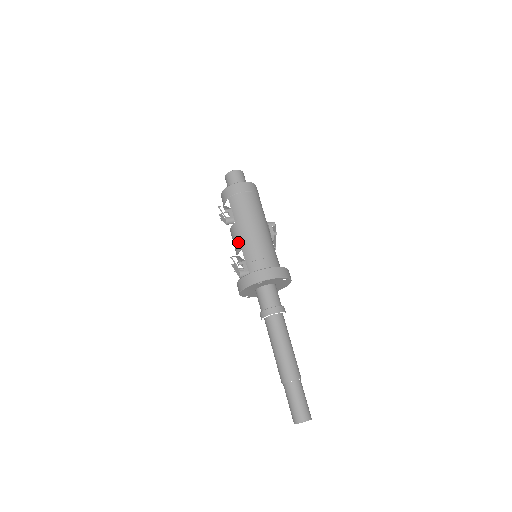
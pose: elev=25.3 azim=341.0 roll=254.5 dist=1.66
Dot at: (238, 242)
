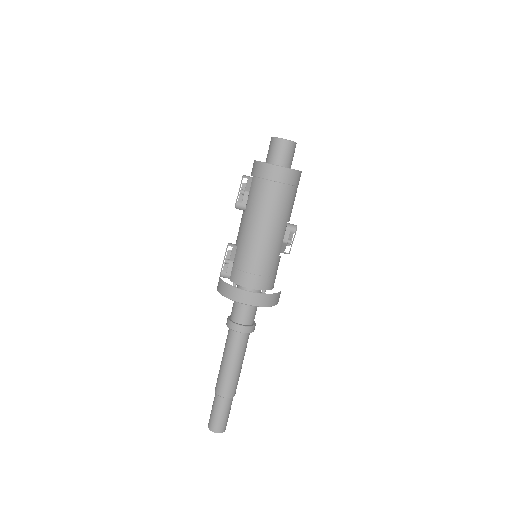
Dot at: (238, 236)
